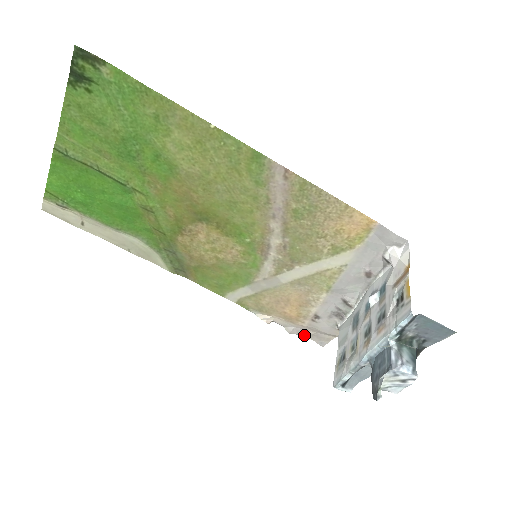
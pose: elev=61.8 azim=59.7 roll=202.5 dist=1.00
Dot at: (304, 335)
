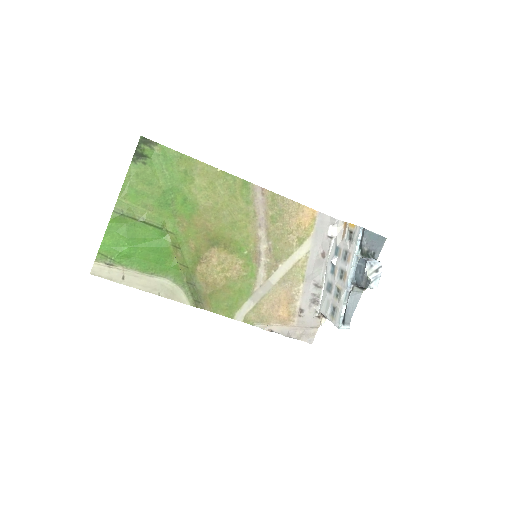
Dot at: (296, 337)
